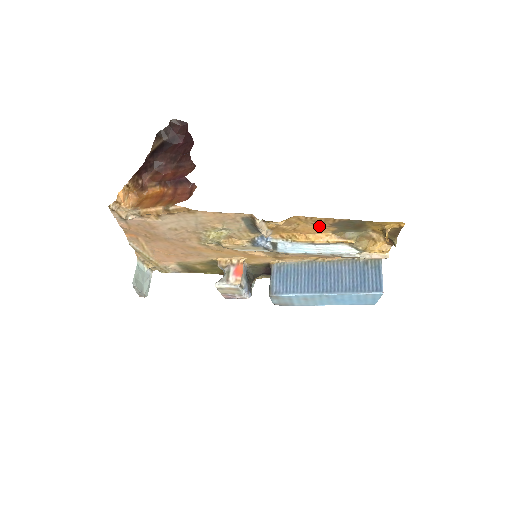
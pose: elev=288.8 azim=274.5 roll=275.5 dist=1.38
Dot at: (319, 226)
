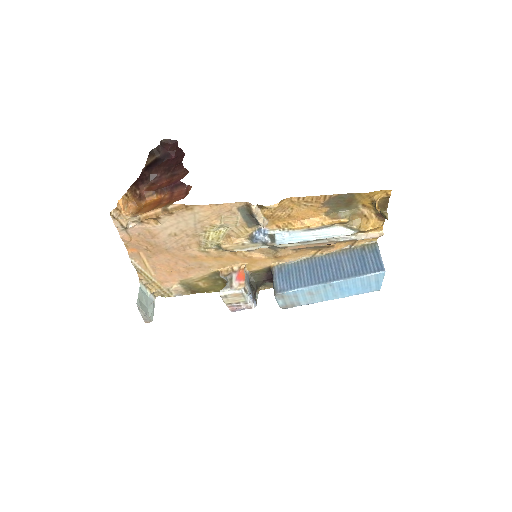
Dot at: (312, 208)
